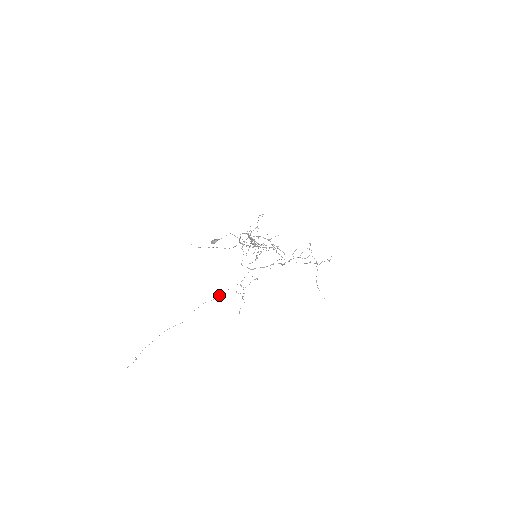
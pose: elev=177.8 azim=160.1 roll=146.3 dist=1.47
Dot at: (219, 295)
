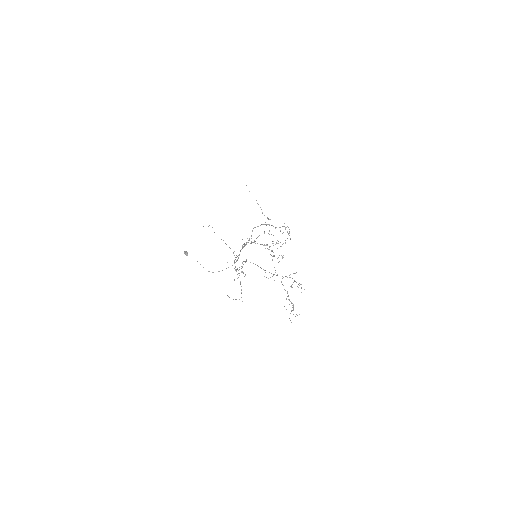
Dot at: occluded
